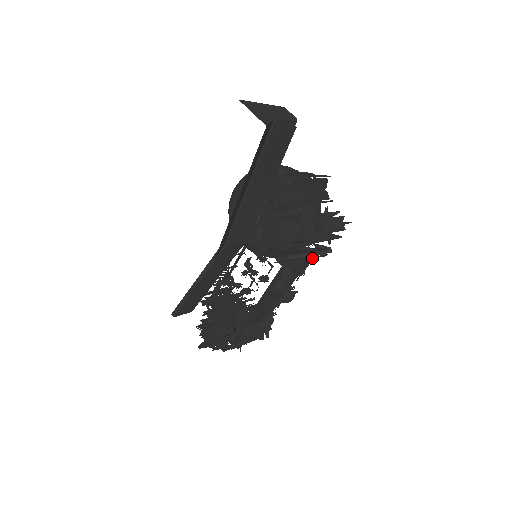
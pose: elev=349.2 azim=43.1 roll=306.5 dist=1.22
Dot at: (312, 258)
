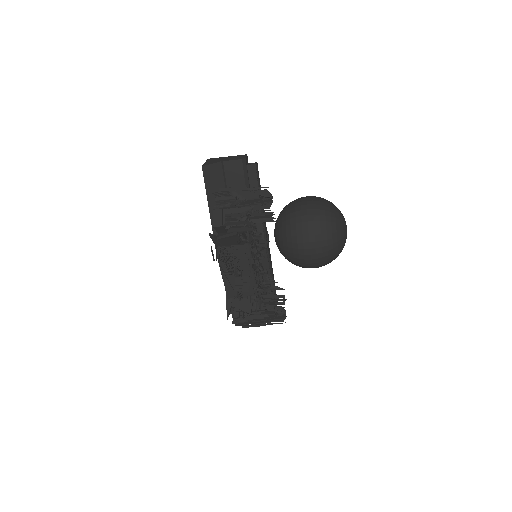
Dot at: (249, 243)
